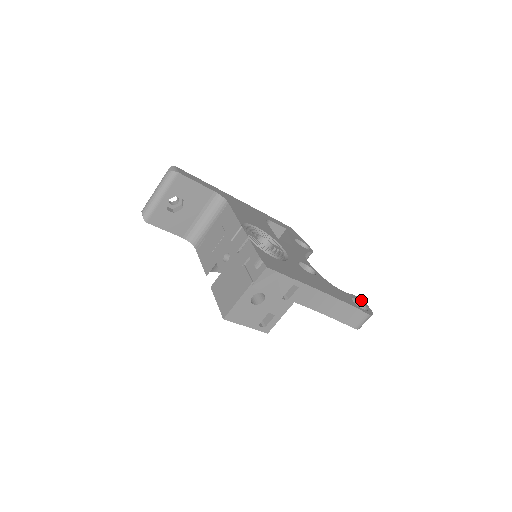
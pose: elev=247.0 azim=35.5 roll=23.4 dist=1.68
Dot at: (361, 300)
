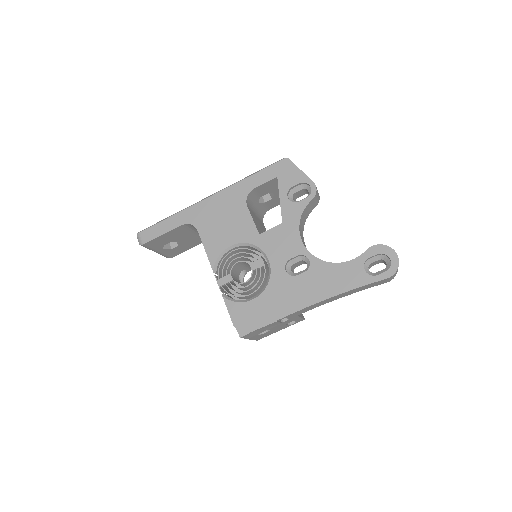
Dot at: (383, 247)
